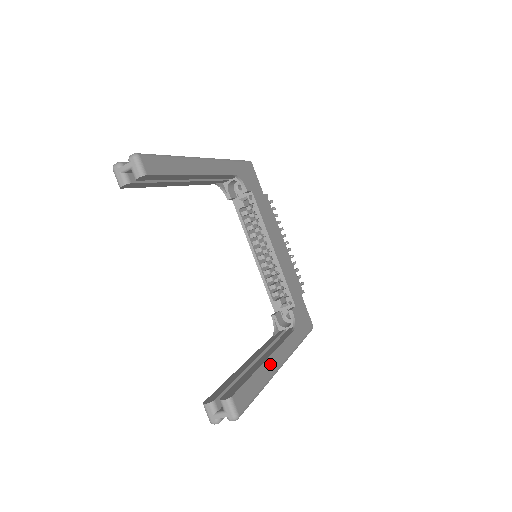
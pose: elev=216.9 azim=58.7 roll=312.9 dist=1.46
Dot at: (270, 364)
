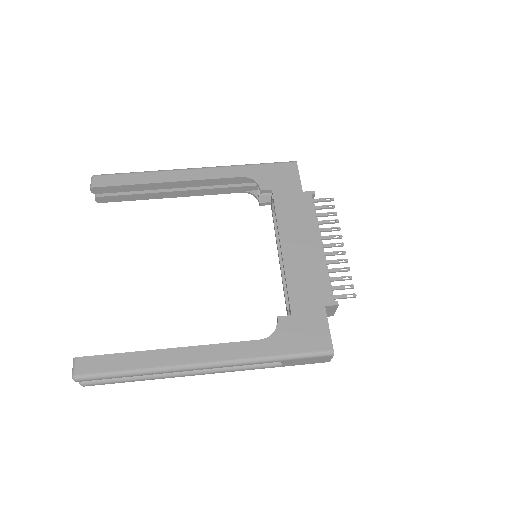
Dot at: (170, 355)
